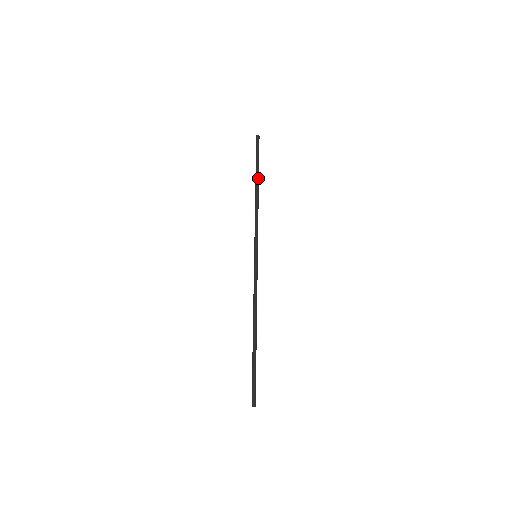
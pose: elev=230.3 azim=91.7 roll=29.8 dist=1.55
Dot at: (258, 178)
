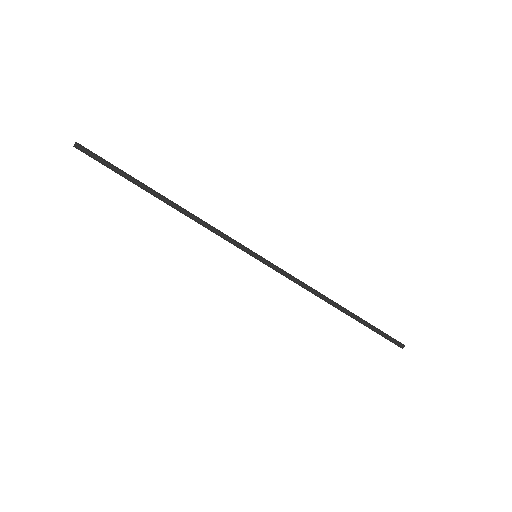
Dot at: (149, 190)
